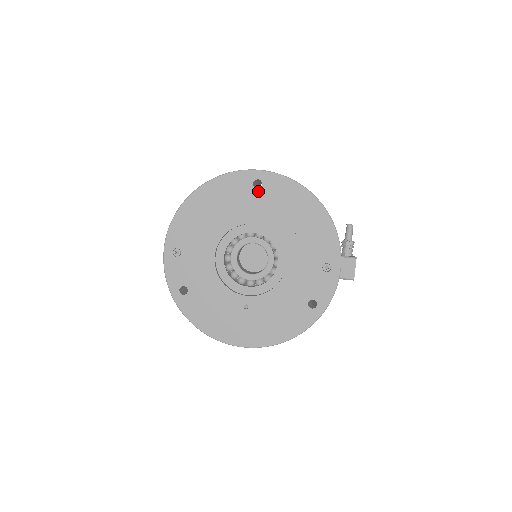
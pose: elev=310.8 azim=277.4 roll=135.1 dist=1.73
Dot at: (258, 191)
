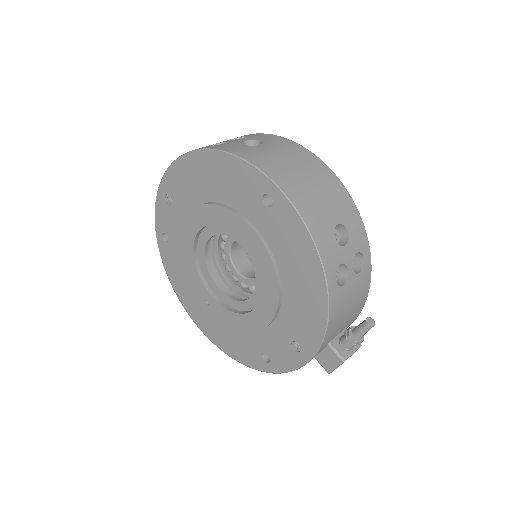
Dot at: (264, 209)
